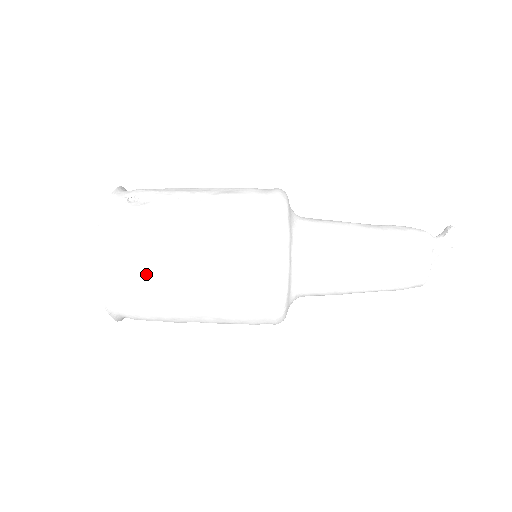
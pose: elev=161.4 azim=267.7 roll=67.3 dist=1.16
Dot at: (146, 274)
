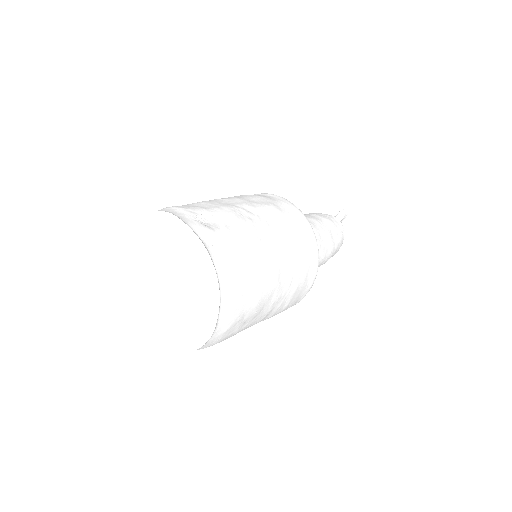
Dot at: (253, 296)
